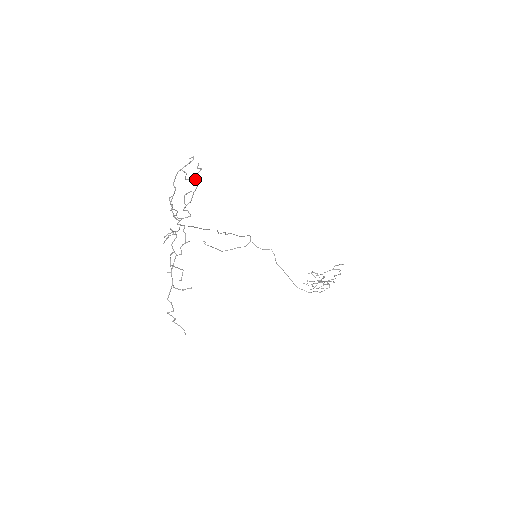
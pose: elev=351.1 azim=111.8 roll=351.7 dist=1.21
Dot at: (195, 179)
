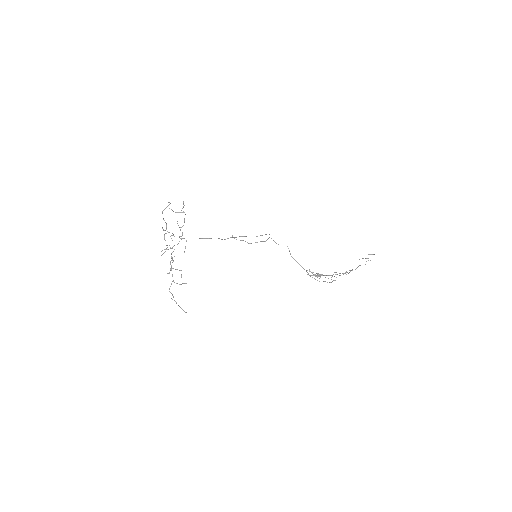
Dot at: (183, 211)
